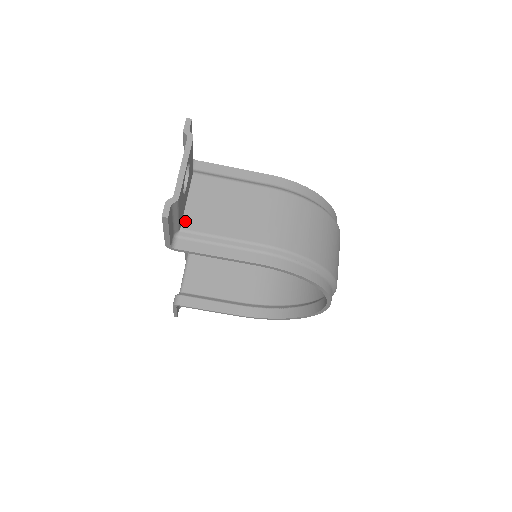
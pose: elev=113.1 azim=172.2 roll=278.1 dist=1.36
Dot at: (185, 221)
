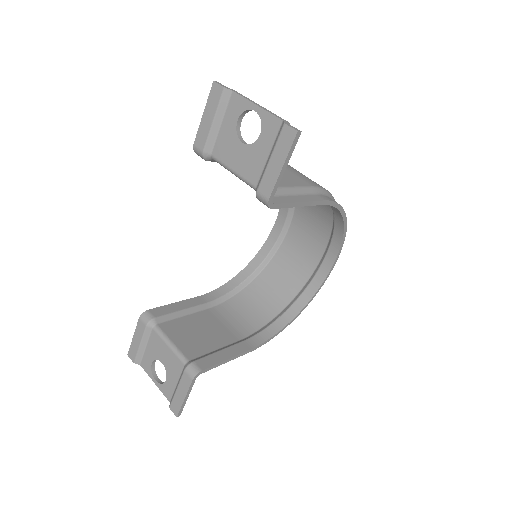
Dot at: occluded
